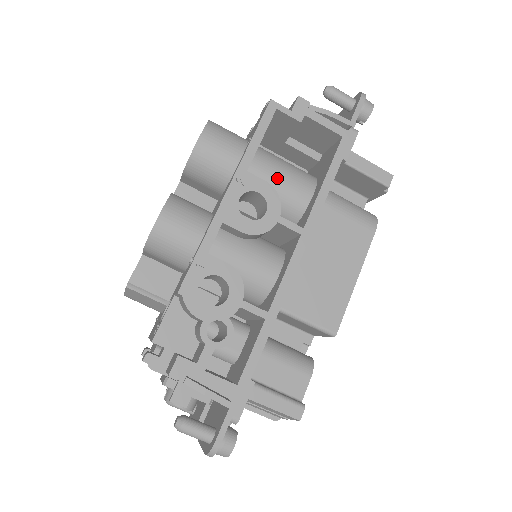
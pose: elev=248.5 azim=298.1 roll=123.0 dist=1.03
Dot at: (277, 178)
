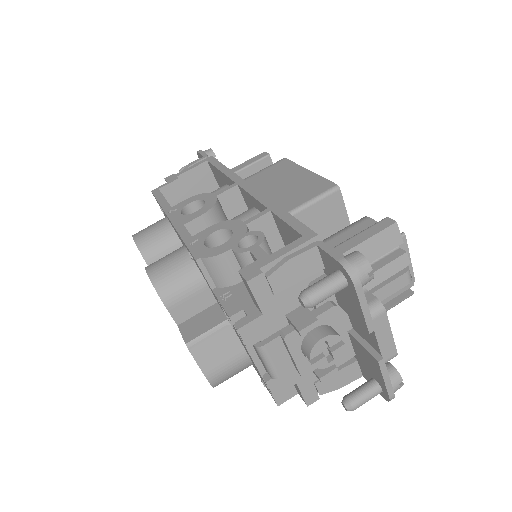
Dot at: occluded
